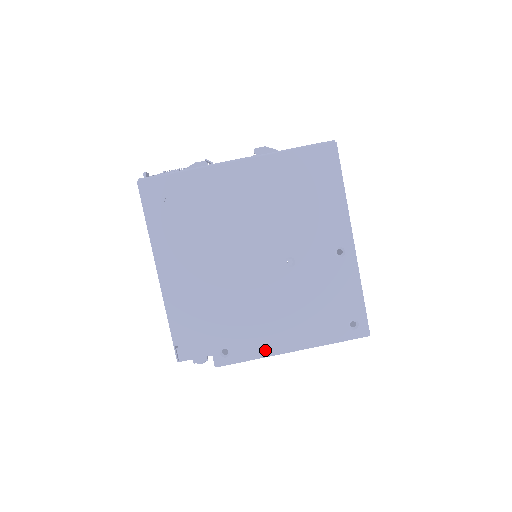
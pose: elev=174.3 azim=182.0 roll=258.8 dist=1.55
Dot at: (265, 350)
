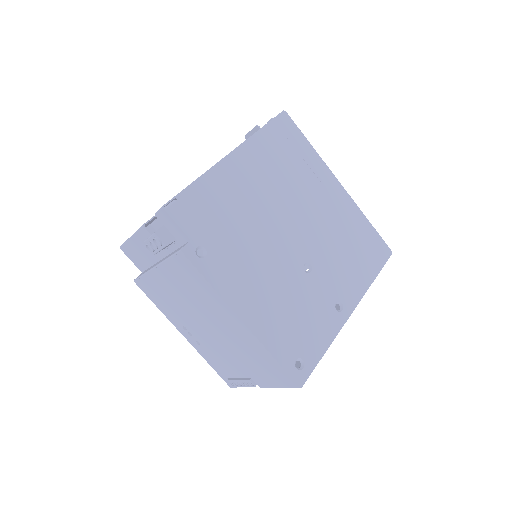
Dot at: (228, 292)
